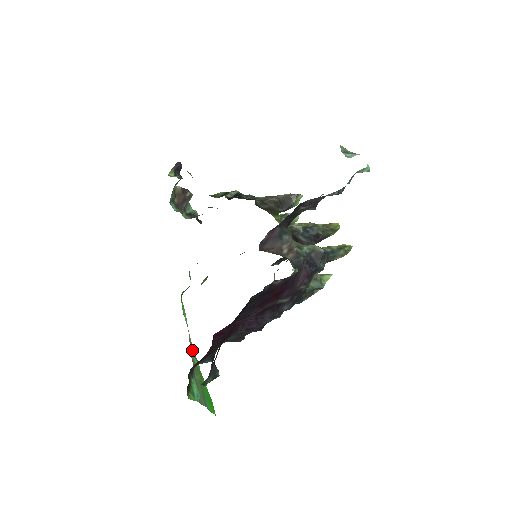
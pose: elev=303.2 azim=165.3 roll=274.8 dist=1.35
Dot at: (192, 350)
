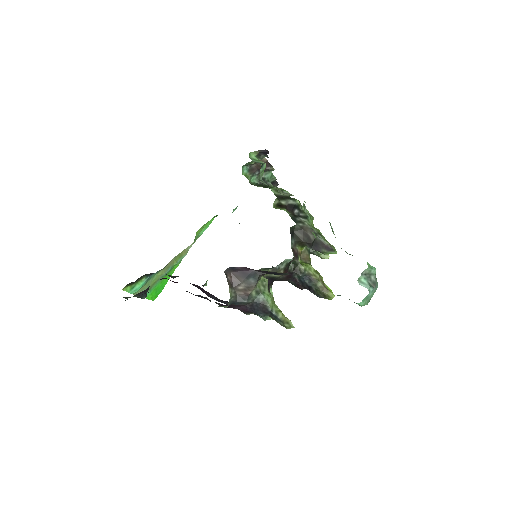
Dot at: (182, 255)
